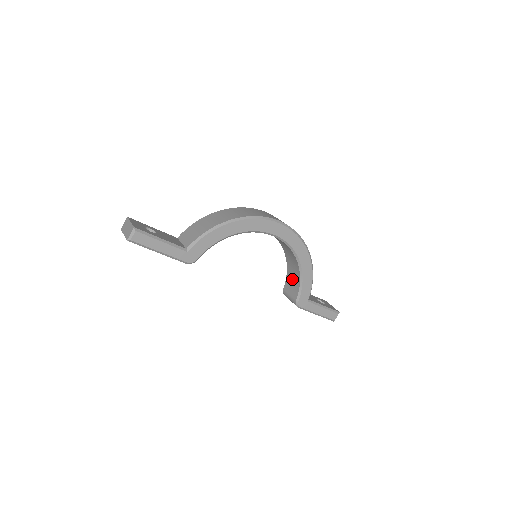
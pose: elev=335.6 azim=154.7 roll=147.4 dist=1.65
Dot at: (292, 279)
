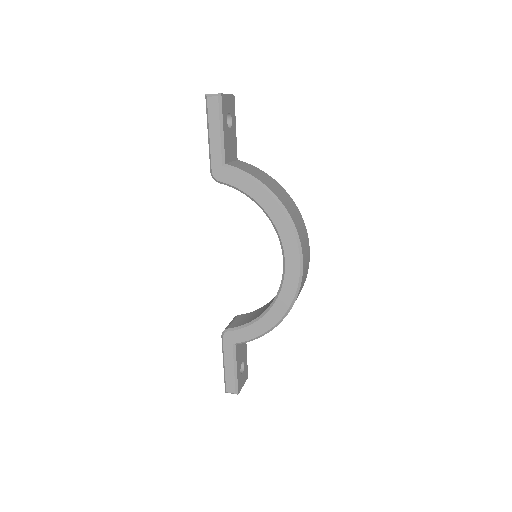
Dot at: (251, 316)
